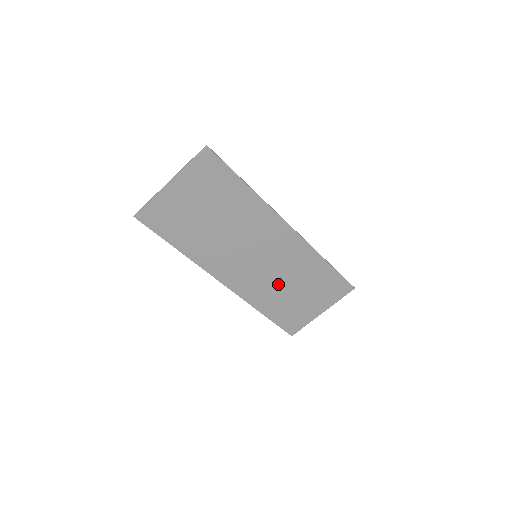
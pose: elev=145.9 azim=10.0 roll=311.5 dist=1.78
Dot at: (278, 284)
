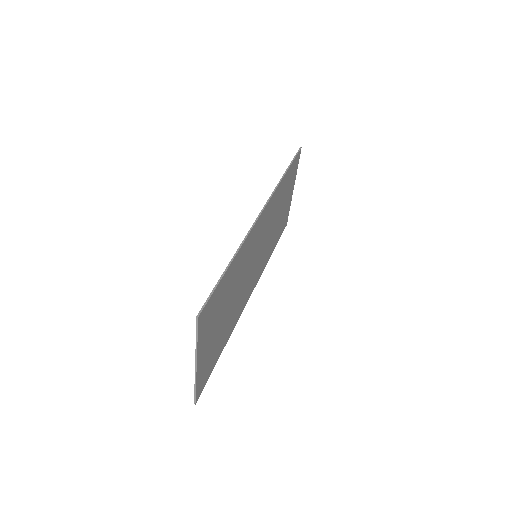
Dot at: (271, 233)
